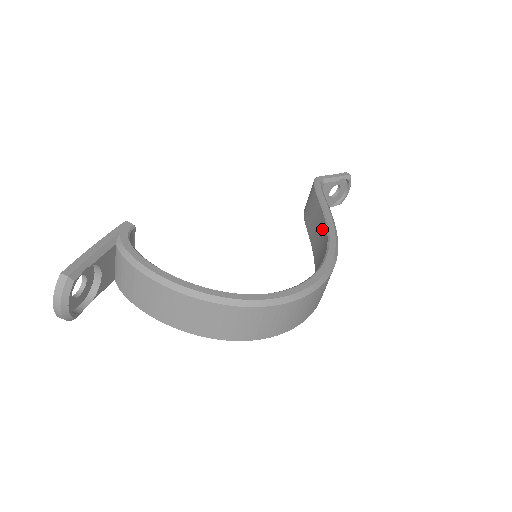
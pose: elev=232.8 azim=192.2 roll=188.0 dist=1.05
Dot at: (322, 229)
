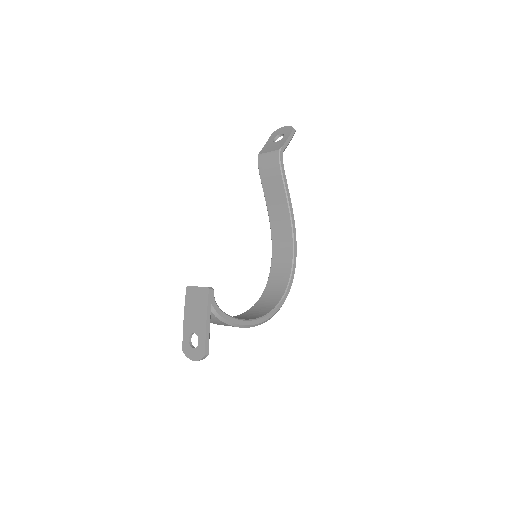
Dot at: (285, 214)
